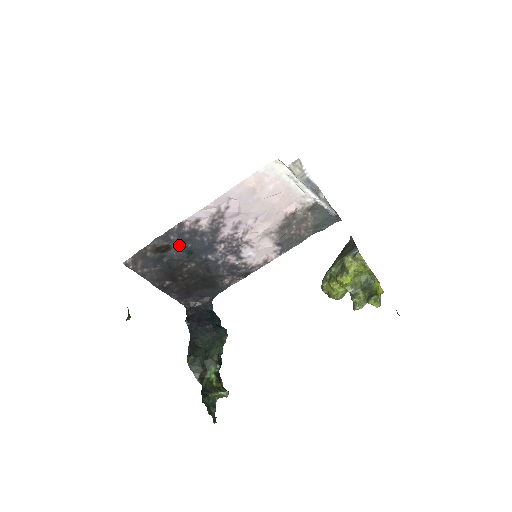
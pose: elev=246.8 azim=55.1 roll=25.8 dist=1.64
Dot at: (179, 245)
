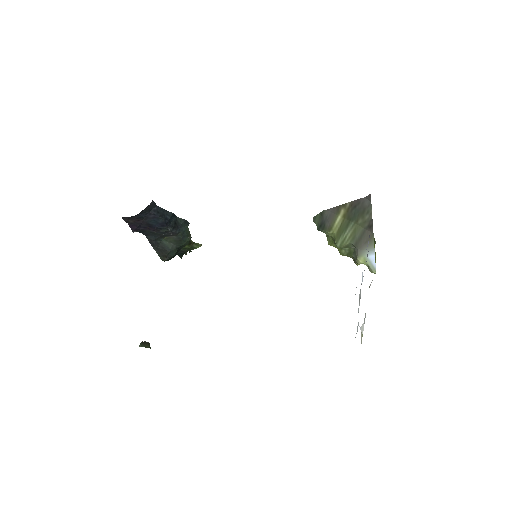
Dot at: occluded
